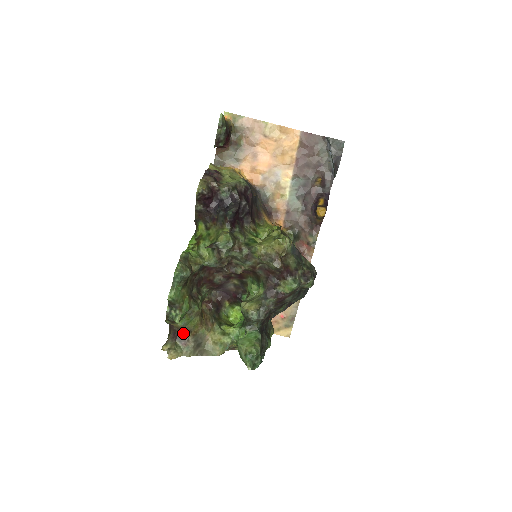
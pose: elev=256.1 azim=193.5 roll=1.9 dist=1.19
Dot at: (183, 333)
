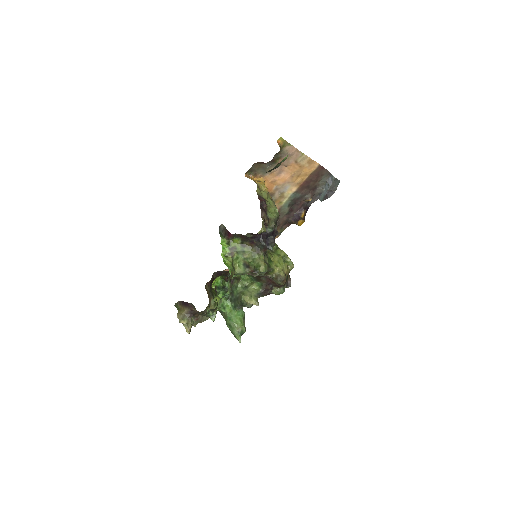
Dot at: (199, 313)
